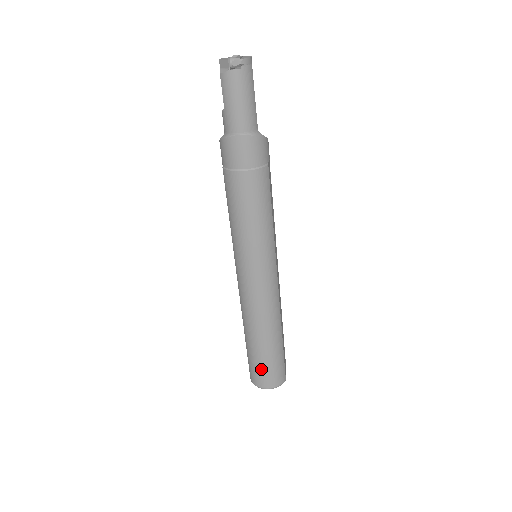
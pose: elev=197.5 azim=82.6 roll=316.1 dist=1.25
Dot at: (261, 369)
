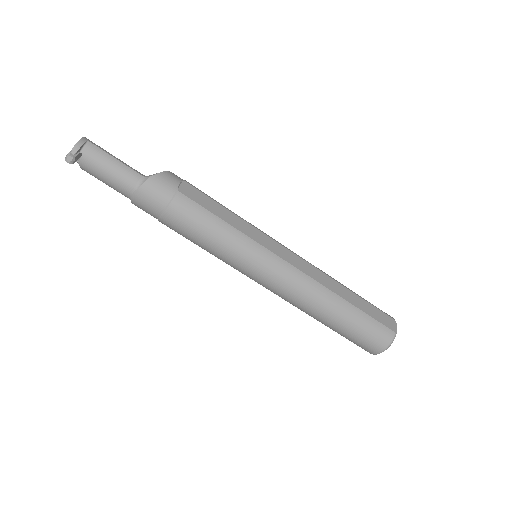
Dot at: (356, 340)
